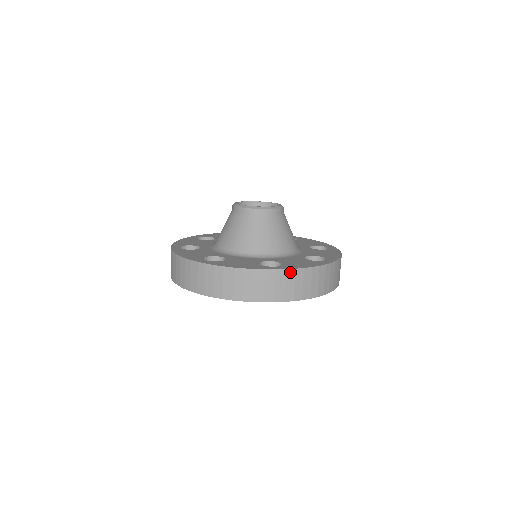
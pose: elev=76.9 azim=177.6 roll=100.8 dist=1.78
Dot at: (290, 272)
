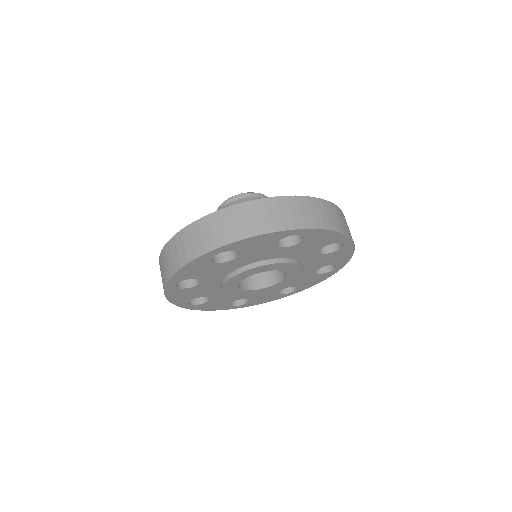
Dot at: occluded
